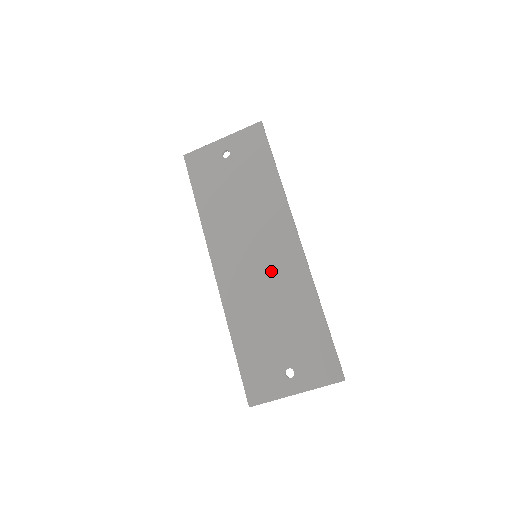
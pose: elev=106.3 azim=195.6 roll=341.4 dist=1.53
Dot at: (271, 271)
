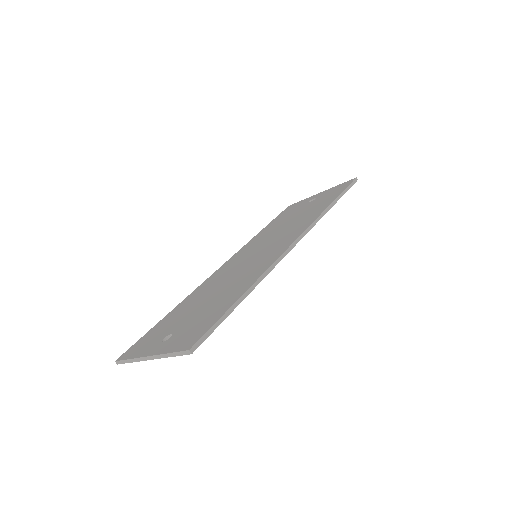
Dot at: (251, 263)
